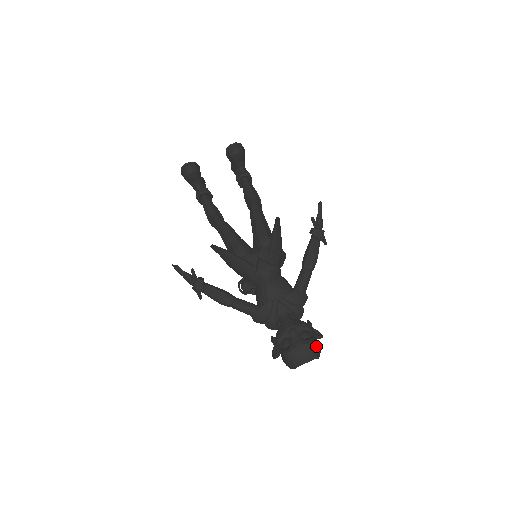
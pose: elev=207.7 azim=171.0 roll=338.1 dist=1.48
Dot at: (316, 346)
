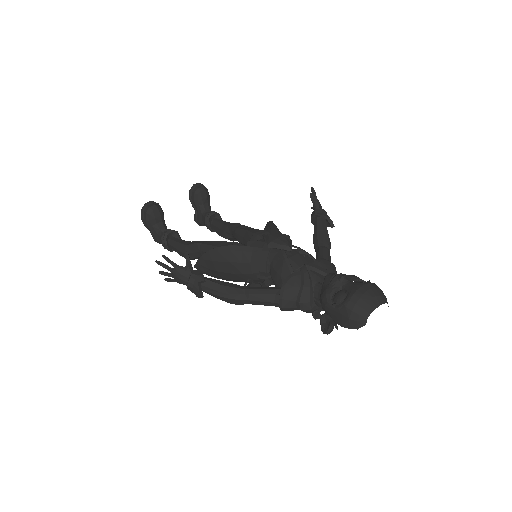
Dot at: (380, 289)
